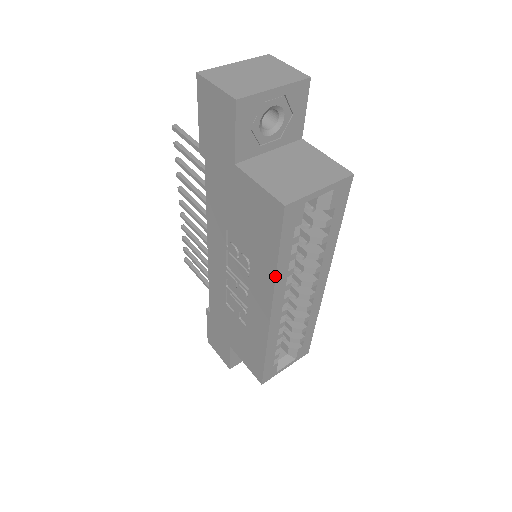
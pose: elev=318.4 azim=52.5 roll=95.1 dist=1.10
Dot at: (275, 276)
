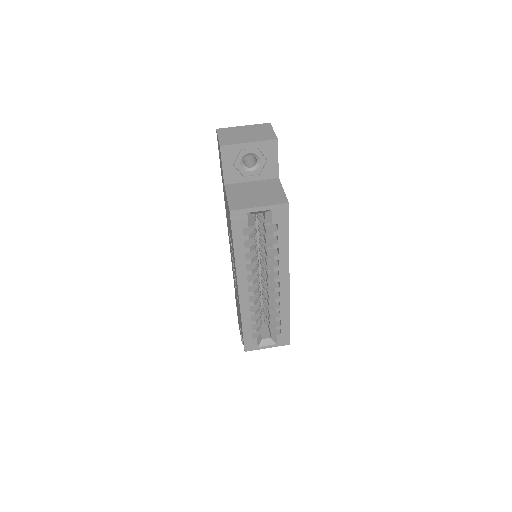
Dot at: (235, 260)
